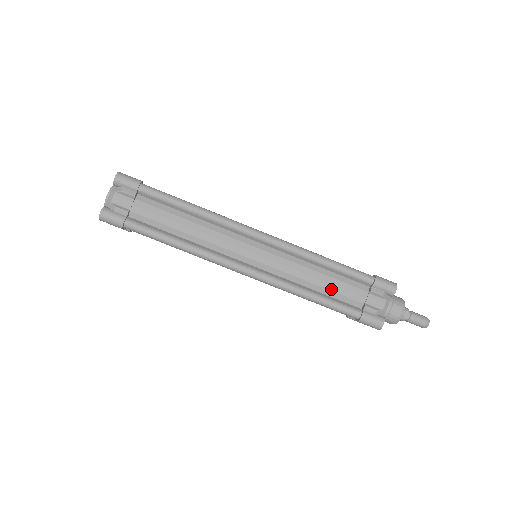
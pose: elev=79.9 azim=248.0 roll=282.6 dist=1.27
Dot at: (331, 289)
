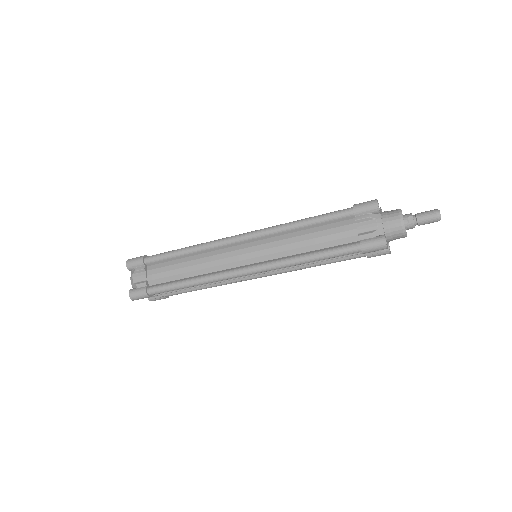
Dot at: (322, 241)
